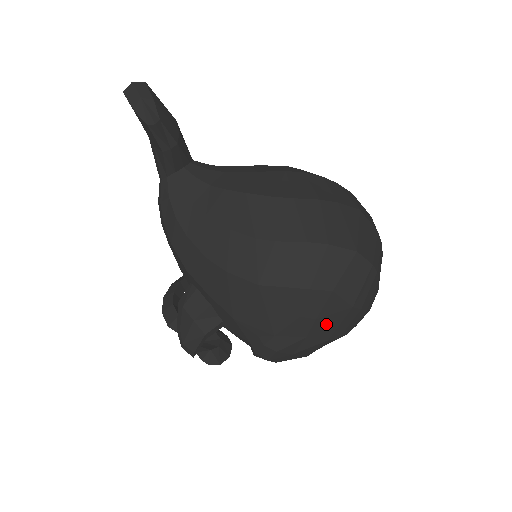
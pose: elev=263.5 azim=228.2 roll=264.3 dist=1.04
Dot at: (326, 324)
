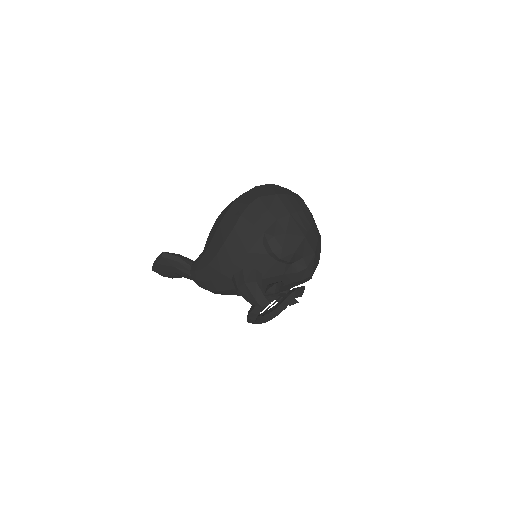
Dot at: (277, 209)
